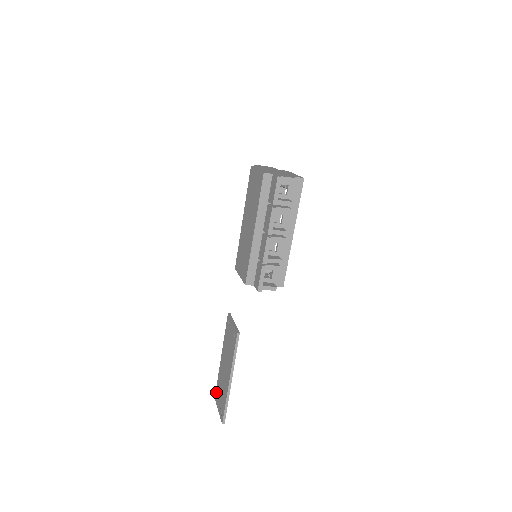
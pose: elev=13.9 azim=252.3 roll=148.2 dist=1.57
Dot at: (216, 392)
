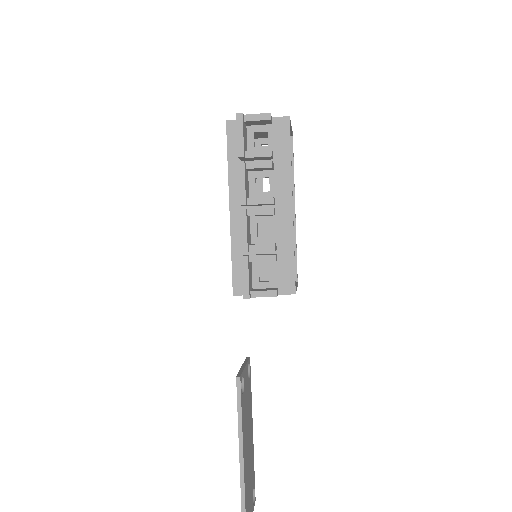
Dot at: occluded
